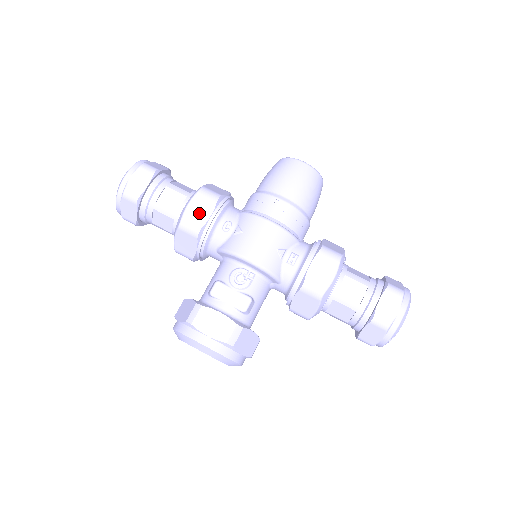
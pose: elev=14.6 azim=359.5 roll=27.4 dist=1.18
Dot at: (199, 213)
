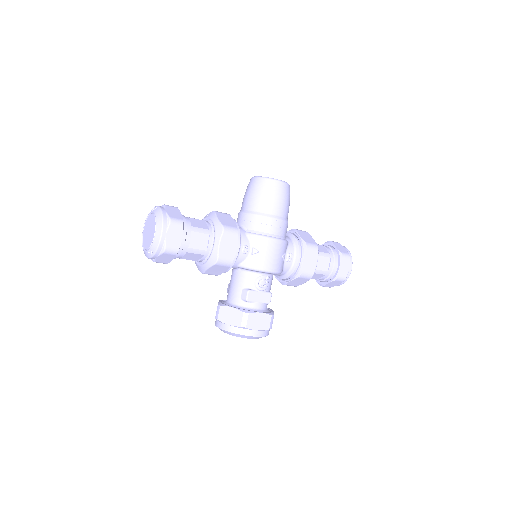
Dot at: (229, 249)
